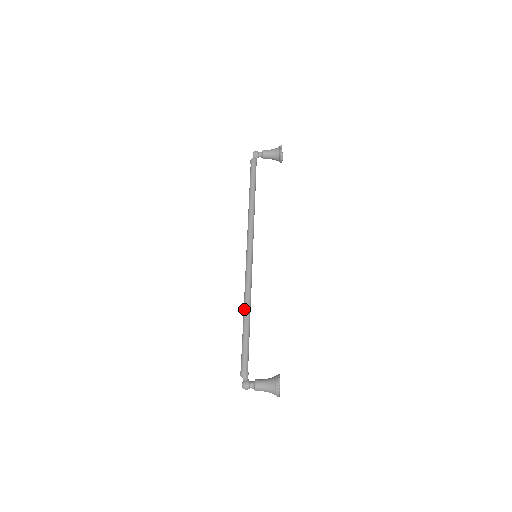
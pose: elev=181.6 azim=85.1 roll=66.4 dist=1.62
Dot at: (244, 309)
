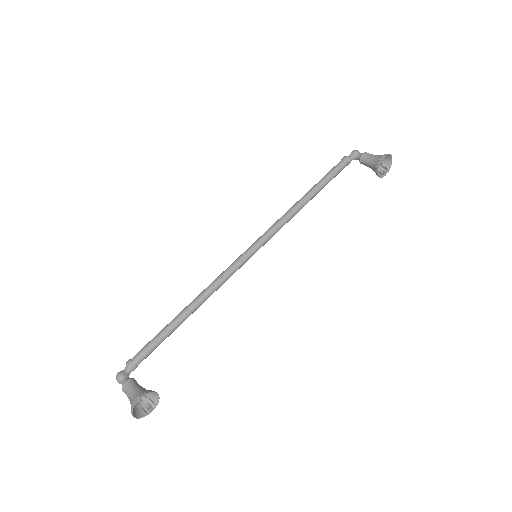
Dot at: occluded
